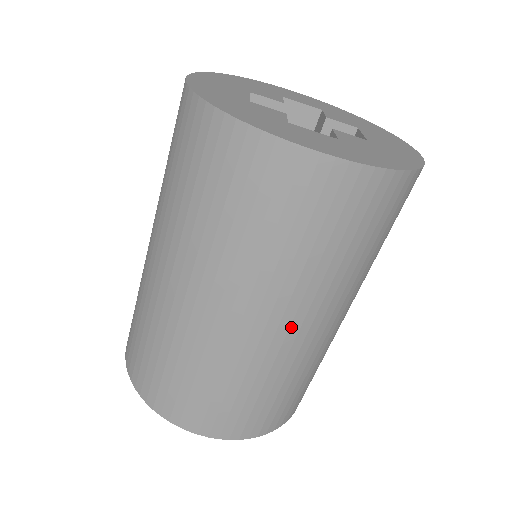
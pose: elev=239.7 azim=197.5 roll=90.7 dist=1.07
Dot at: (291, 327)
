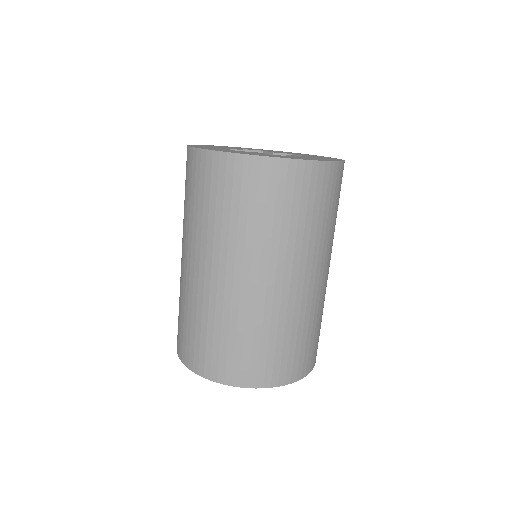
Dot at: (311, 278)
